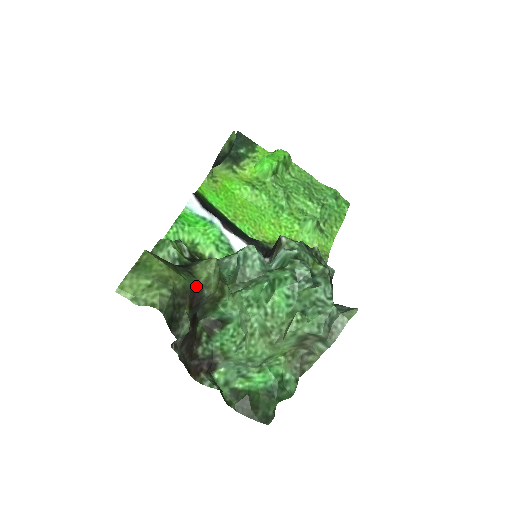
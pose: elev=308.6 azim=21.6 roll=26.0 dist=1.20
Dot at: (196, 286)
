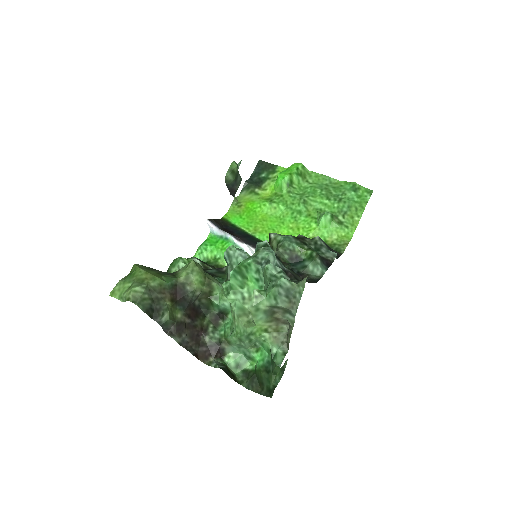
Dot at: (177, 284)
